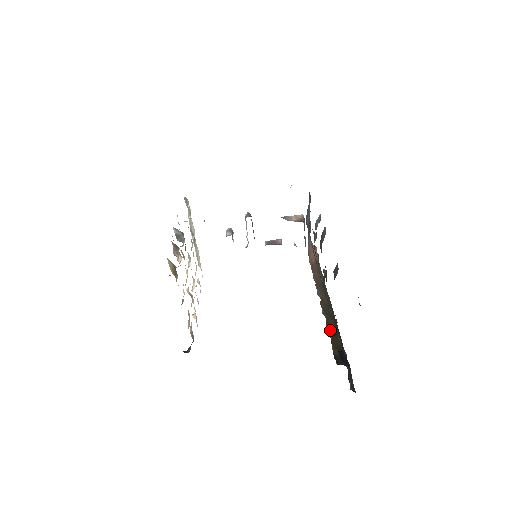
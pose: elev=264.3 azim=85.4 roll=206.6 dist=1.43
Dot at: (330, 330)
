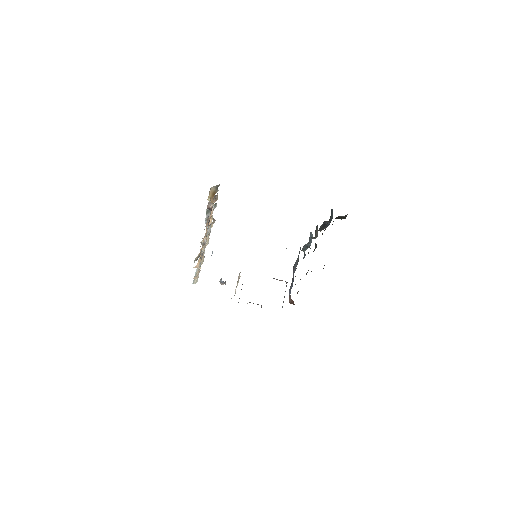
Dot at: occluded
